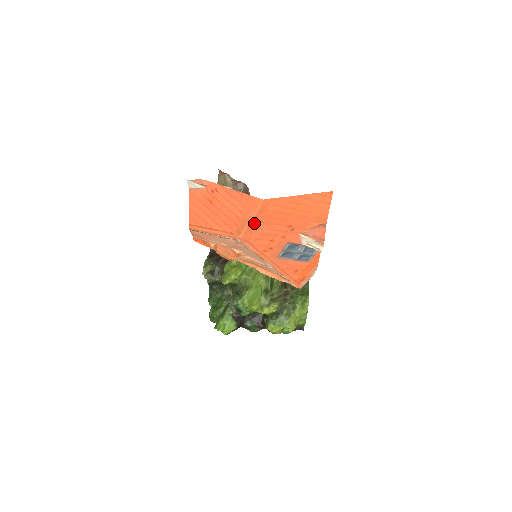
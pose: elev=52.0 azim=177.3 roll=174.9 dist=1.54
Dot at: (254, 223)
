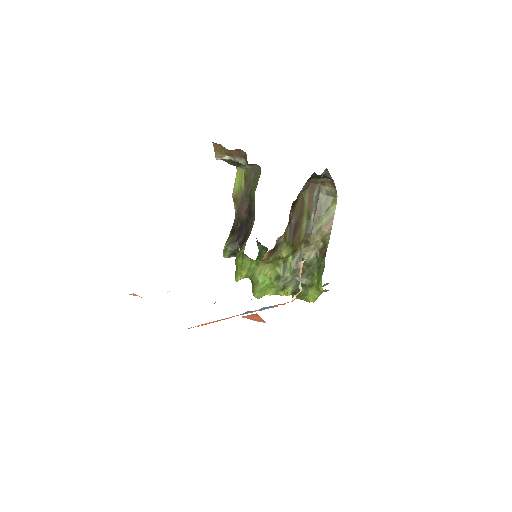
Dot at: occluded
